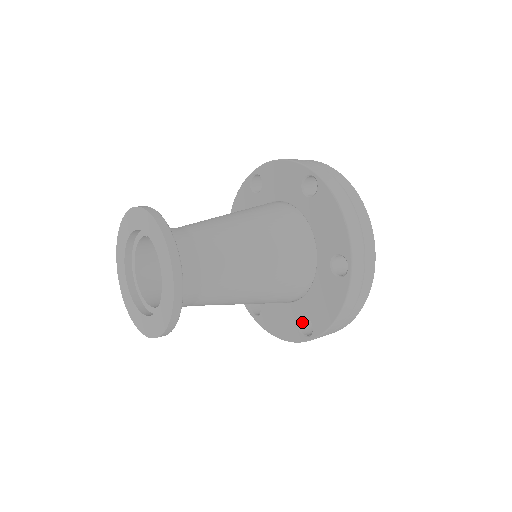
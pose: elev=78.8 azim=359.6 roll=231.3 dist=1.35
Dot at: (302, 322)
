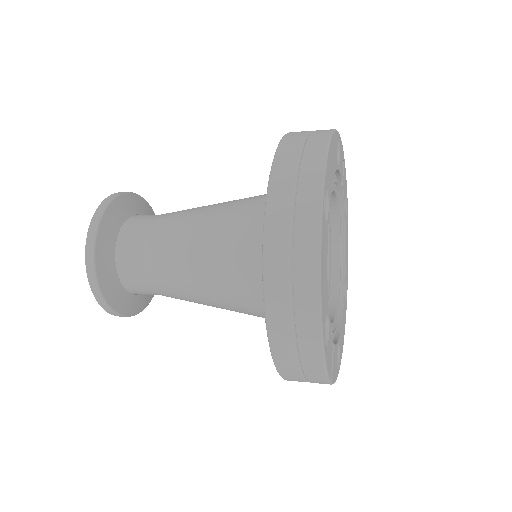
Dot at: occluded
